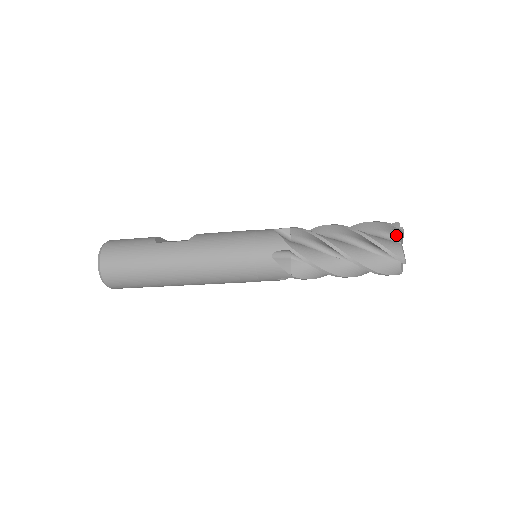
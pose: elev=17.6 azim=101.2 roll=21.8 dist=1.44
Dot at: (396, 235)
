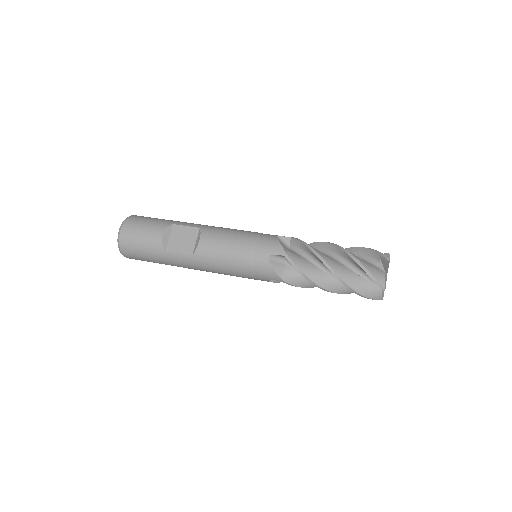
Dot at: occluded
